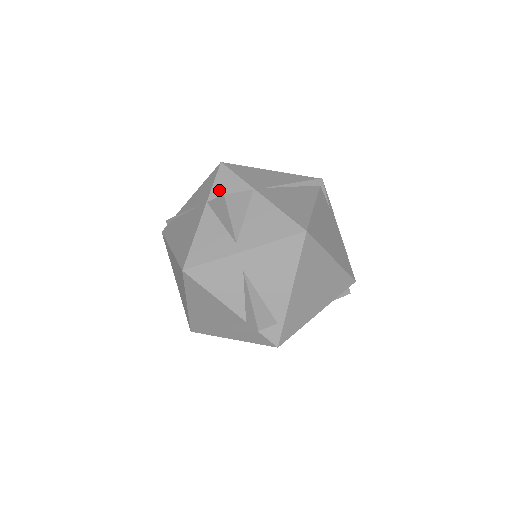
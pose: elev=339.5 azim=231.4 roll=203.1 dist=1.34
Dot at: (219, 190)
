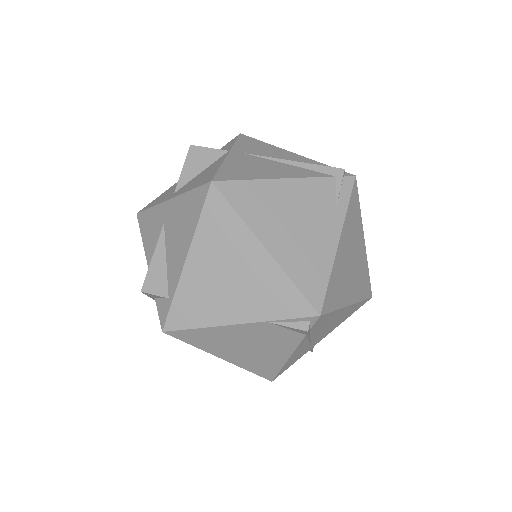
Dot at: occluded
